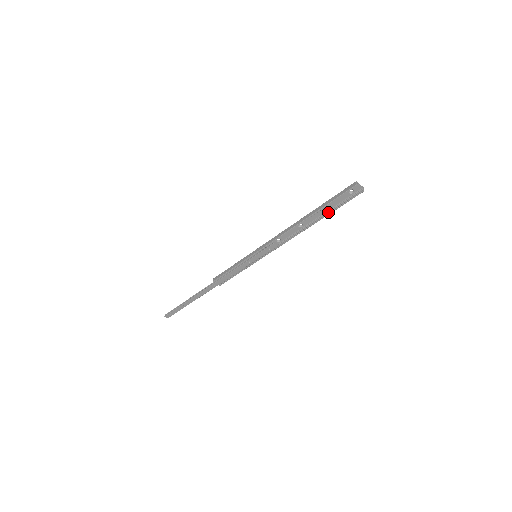
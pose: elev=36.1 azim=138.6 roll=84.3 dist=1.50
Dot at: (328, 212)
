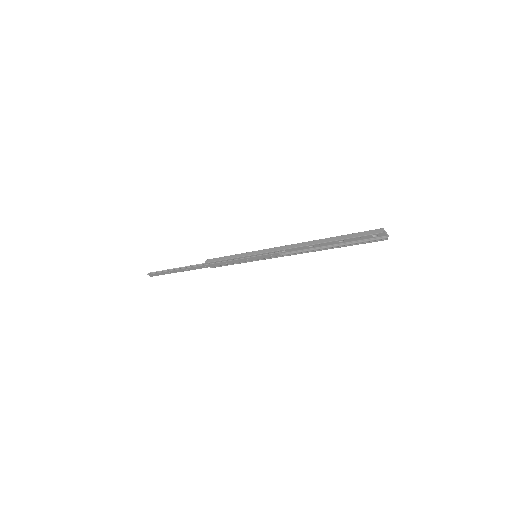
Dot at: (343, 244)
